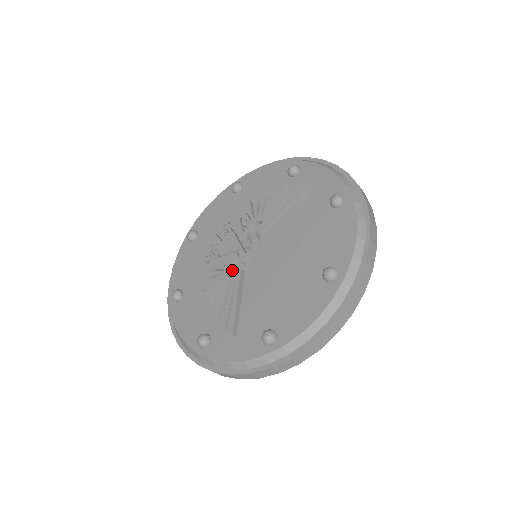
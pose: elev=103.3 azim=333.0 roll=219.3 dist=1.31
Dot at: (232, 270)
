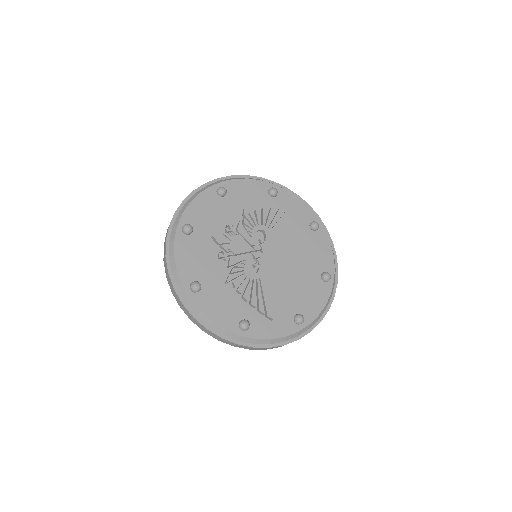
Dot at: (246, 267)
